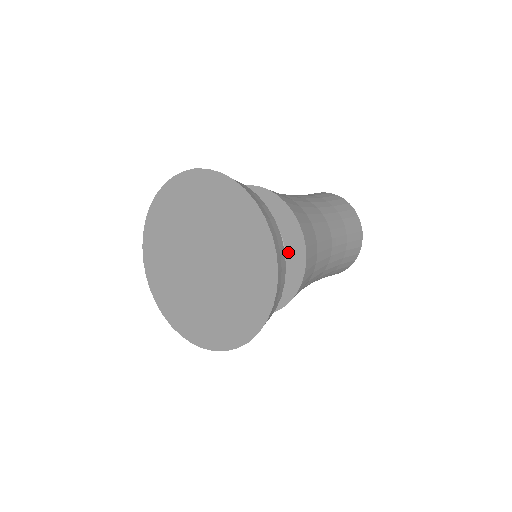
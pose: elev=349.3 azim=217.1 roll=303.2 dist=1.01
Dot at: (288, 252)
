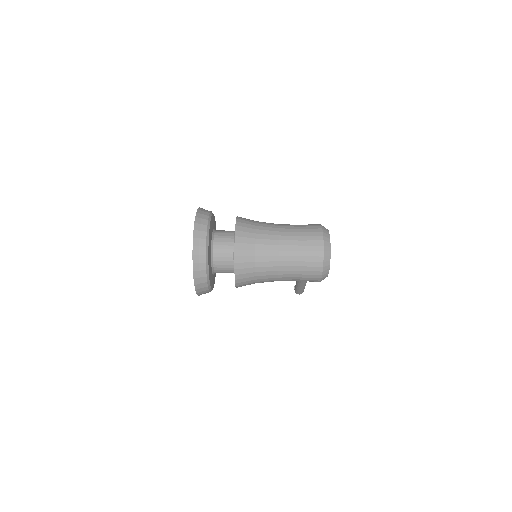
Dot at: occluded
